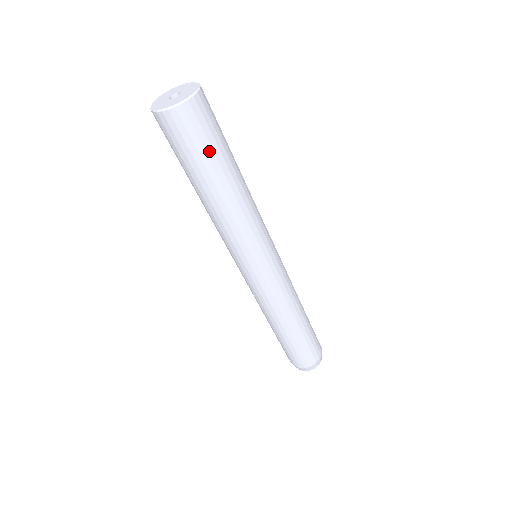
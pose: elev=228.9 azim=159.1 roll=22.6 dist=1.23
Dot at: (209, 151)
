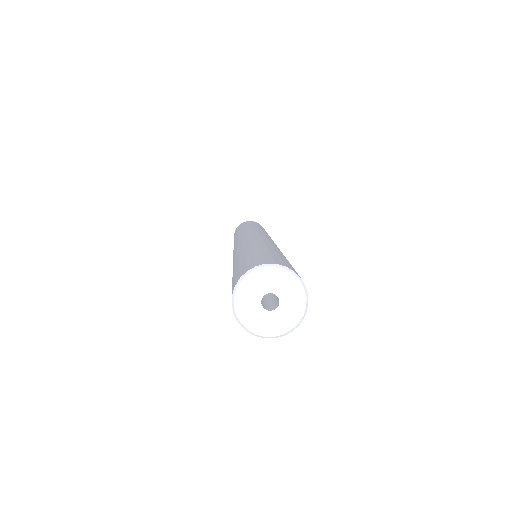
Dot at: occluded
